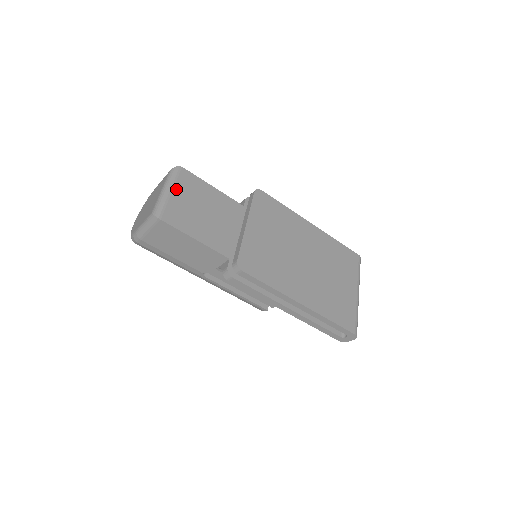
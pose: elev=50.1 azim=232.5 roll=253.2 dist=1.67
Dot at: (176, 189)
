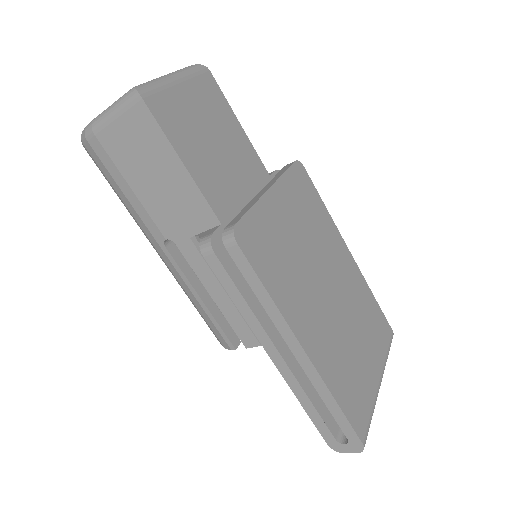
Dot at: (188, 85)
